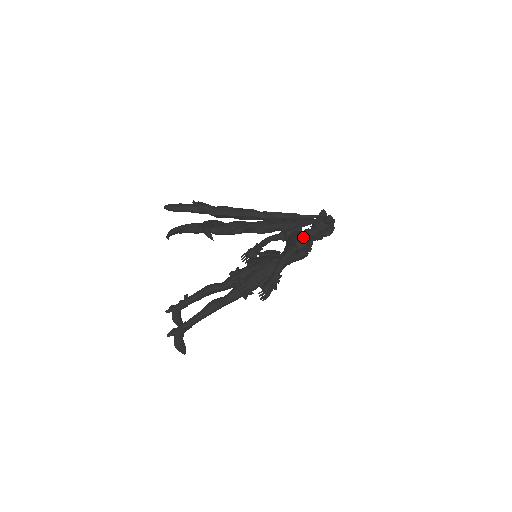
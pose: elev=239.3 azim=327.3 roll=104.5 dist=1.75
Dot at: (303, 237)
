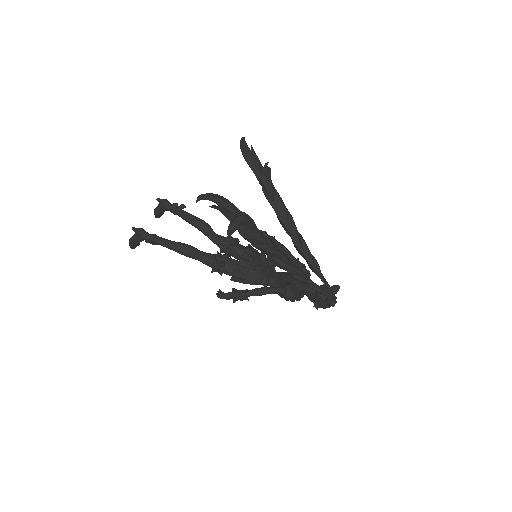
Dot at: (300, 289)
